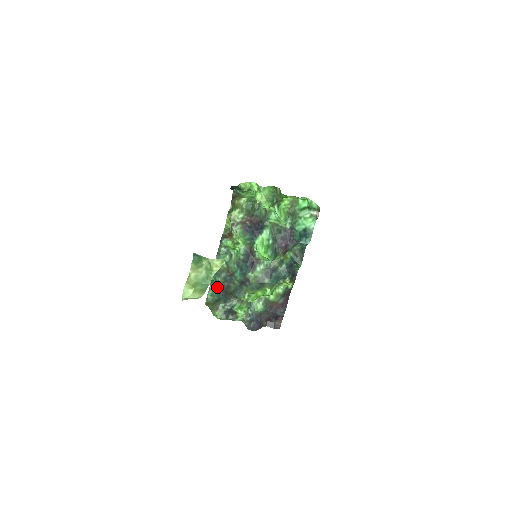
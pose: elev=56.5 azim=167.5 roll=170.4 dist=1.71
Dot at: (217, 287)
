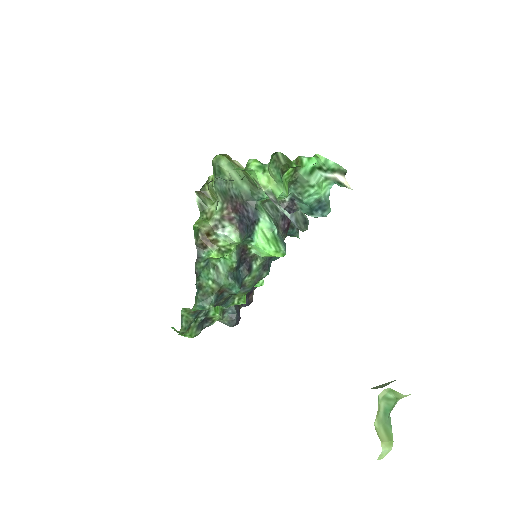
Dot at: occluded
